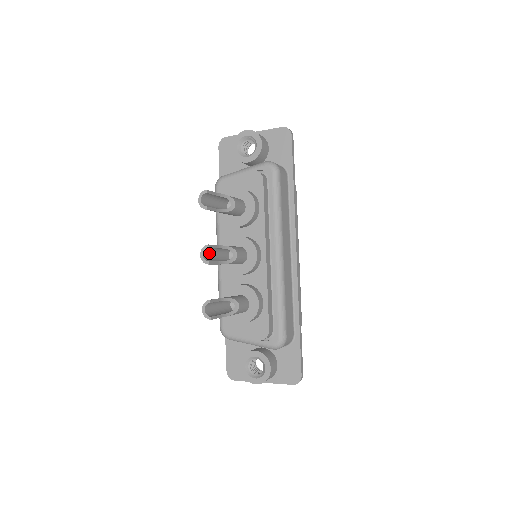
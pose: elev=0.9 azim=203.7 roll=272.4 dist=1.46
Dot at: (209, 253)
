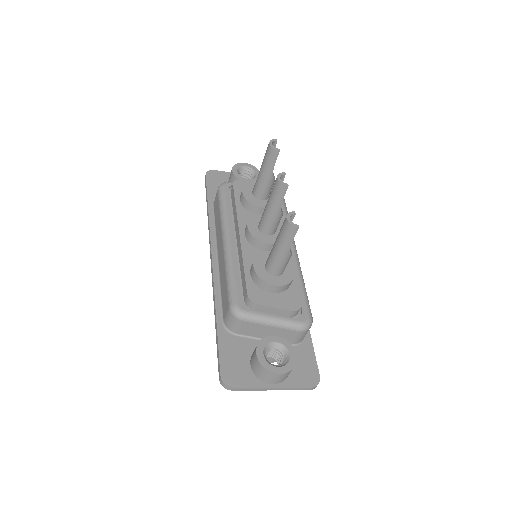
Dot at: occluded
